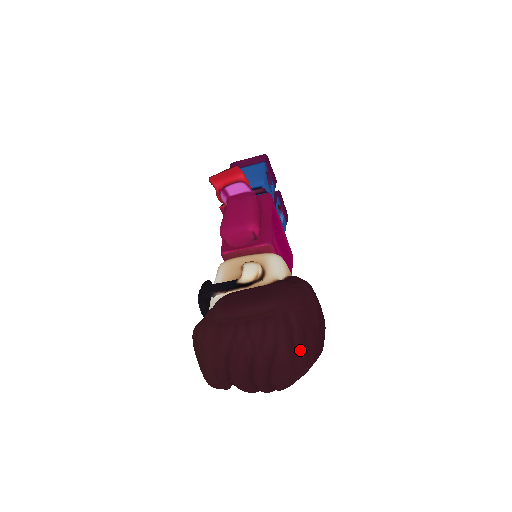
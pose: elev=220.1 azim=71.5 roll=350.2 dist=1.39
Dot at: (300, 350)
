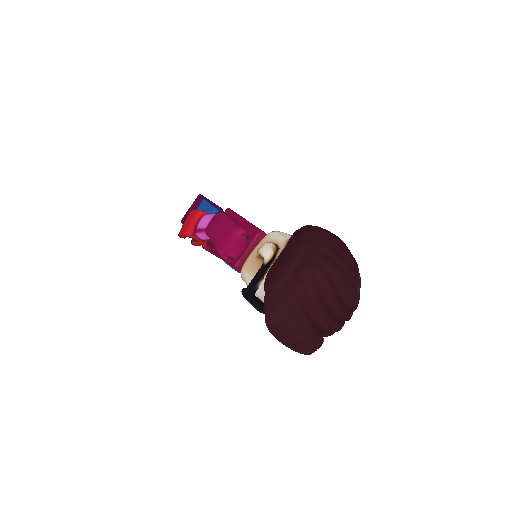
Dot at: (344, 265)
